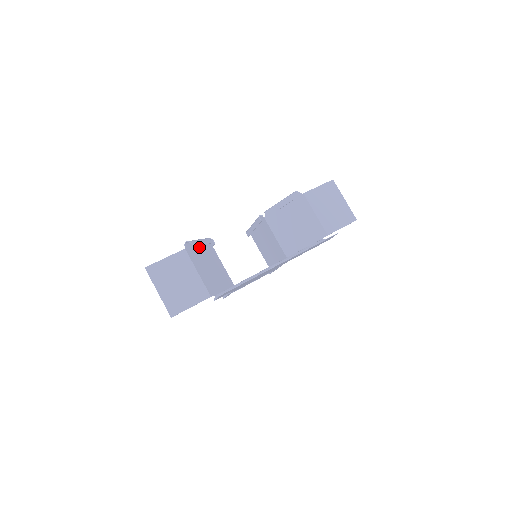
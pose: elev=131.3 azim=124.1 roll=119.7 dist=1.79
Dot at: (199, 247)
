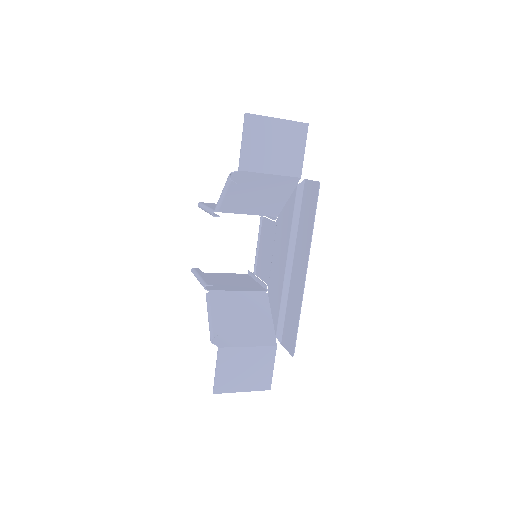
Dot at: occluded
